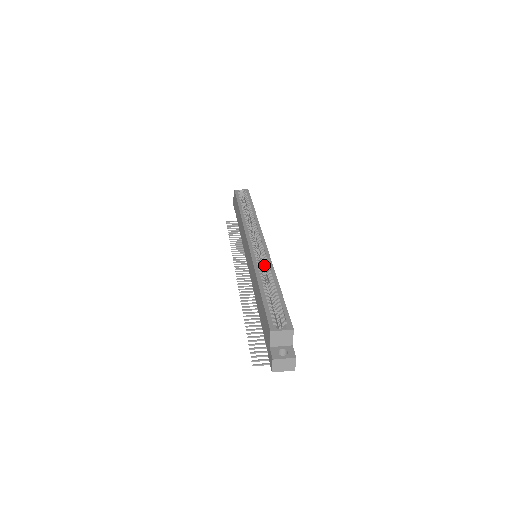
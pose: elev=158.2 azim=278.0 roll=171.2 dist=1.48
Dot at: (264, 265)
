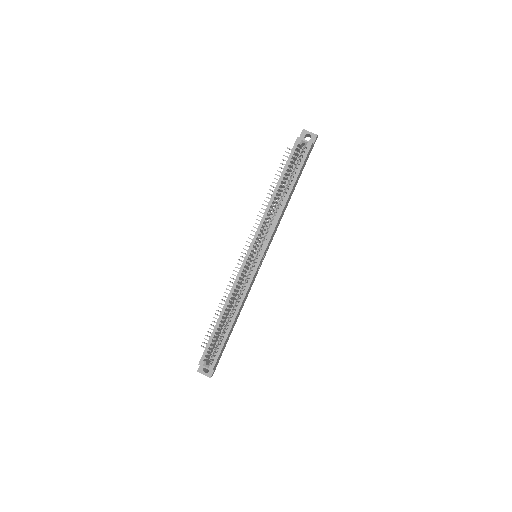
Dot at: (241, 291)
